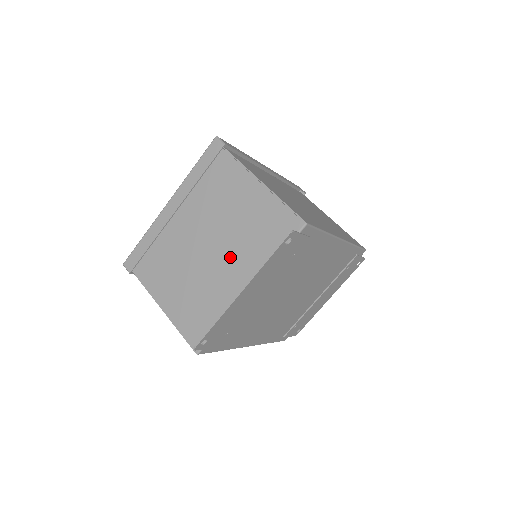
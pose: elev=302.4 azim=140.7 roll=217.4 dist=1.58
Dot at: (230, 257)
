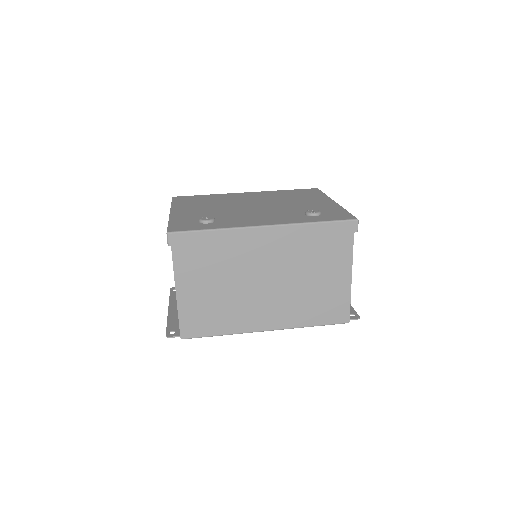
Dot at: occluded
